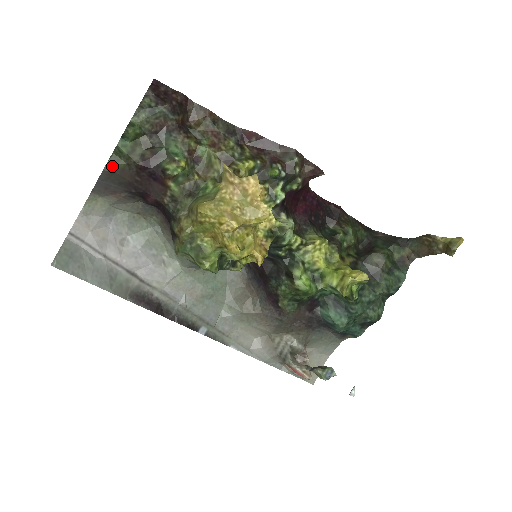
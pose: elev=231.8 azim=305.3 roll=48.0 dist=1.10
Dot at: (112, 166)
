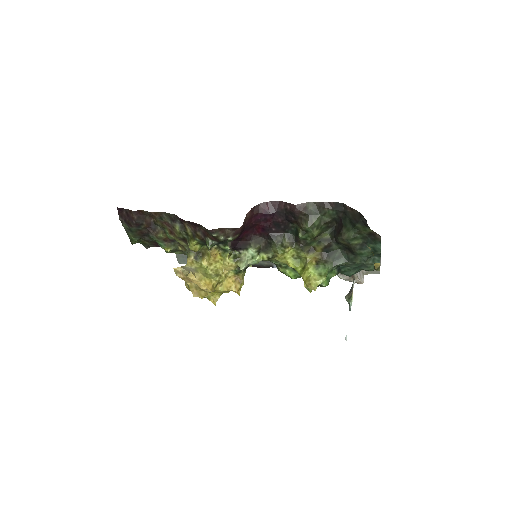
Dot at: (148, 246)
